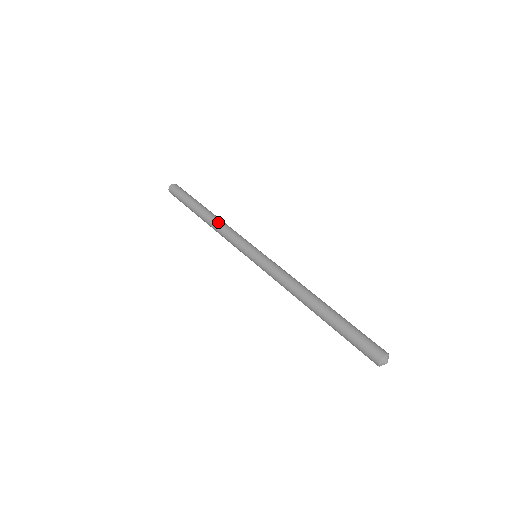
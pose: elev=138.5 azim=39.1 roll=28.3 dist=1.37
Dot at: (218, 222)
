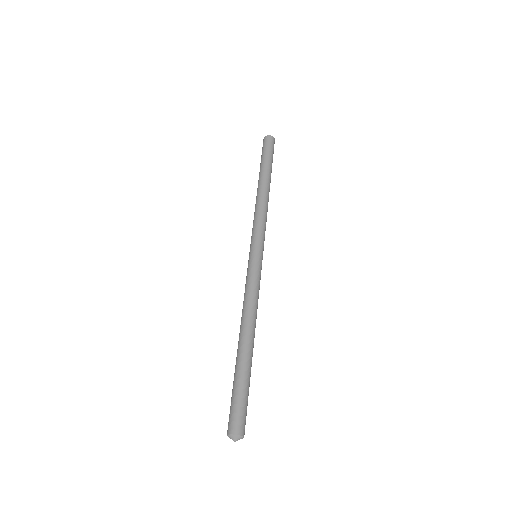
Dot at: (256, 202)
